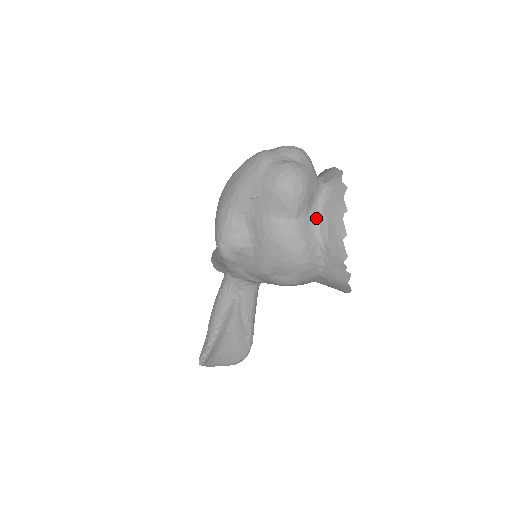
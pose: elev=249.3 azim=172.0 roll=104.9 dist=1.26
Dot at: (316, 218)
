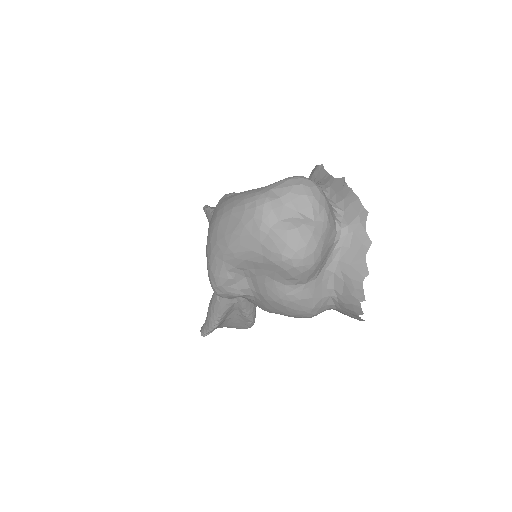
Dot at: (330, 273)
